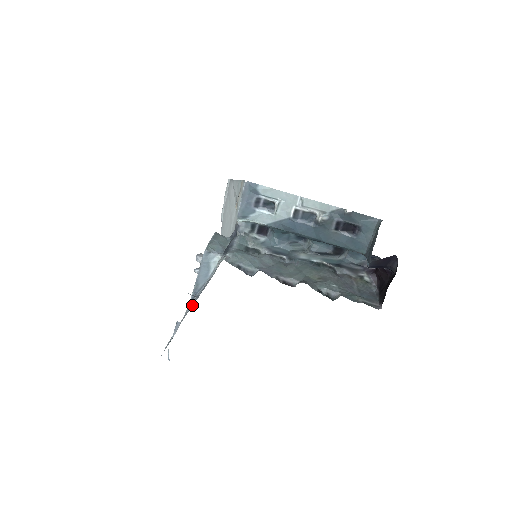
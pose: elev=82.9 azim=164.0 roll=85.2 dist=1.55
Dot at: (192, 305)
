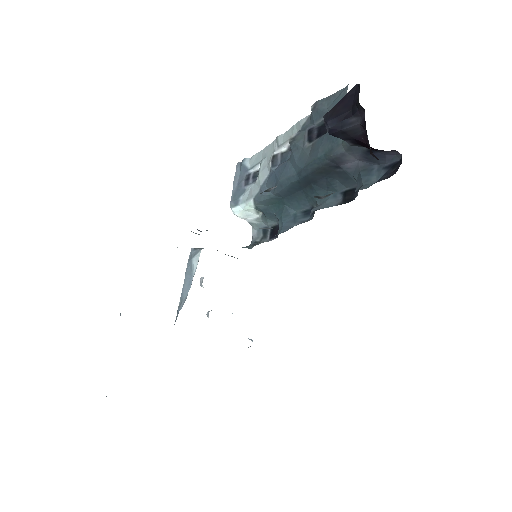
Dot at: occluded
